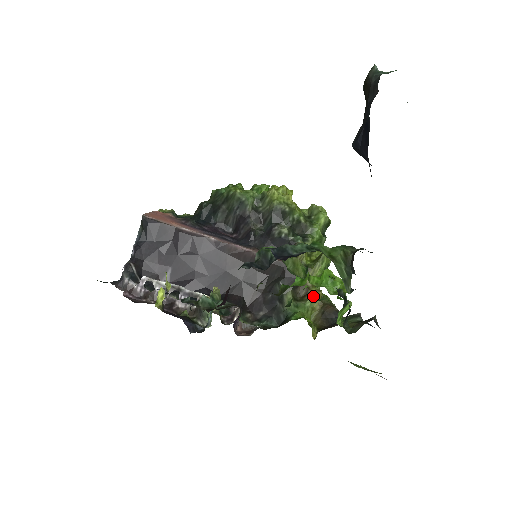
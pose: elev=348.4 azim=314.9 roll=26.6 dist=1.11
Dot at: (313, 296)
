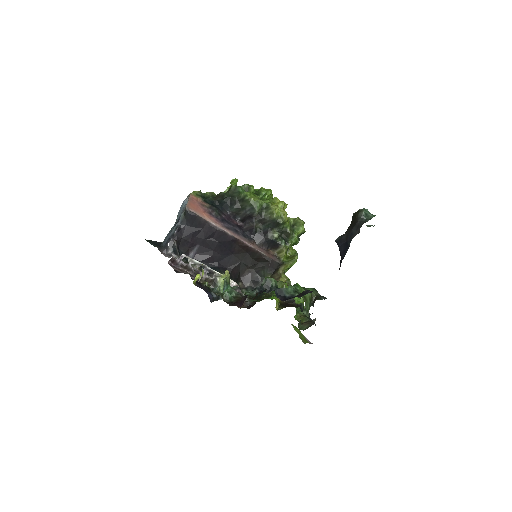
Dot at: occluded
